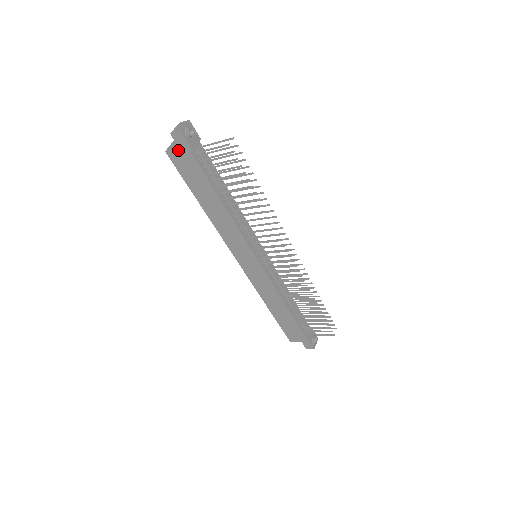
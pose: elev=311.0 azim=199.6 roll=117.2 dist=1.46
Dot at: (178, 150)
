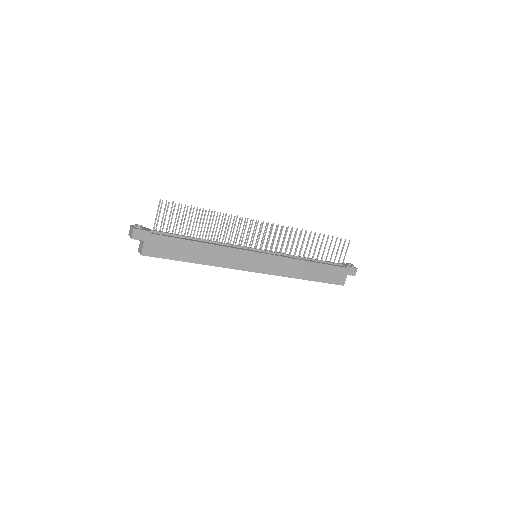
Dot at: (145, 243)
